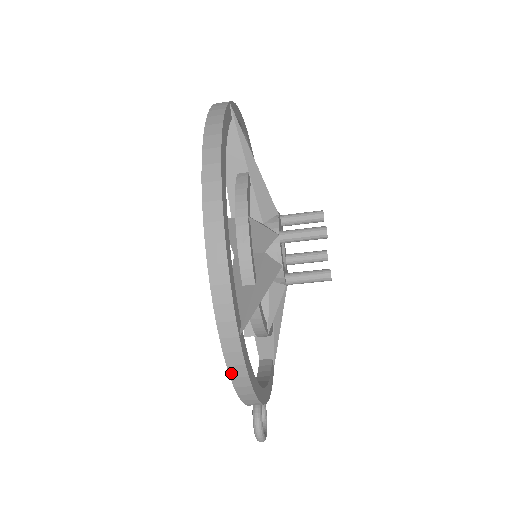
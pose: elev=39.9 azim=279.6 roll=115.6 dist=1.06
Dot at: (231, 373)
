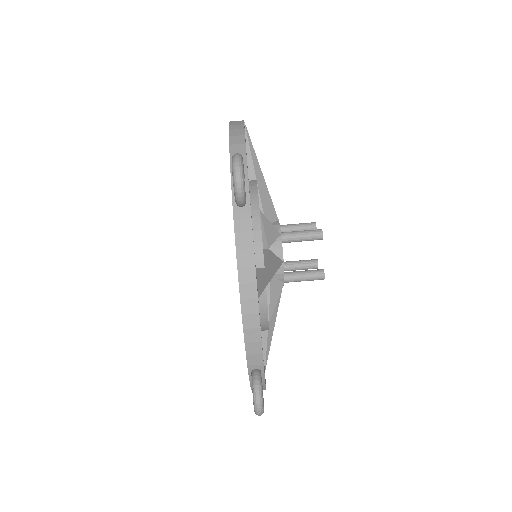
Dot at: (231, 124)
